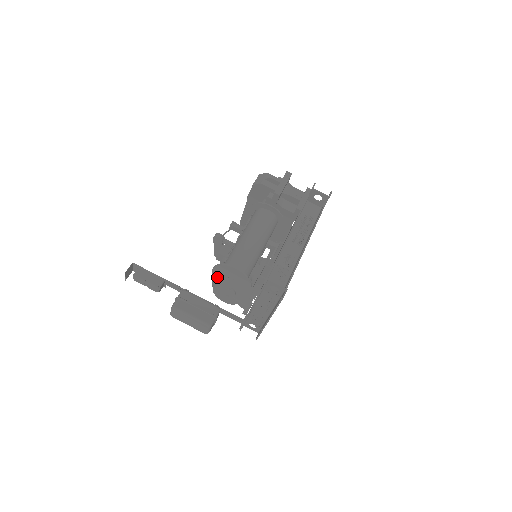
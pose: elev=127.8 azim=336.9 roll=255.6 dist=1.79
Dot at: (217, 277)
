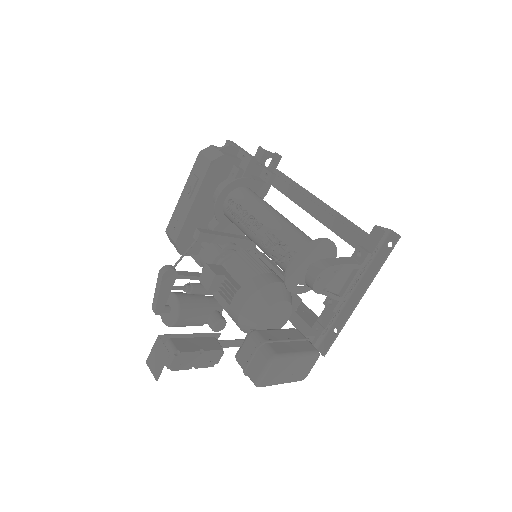
Dot at: (290, 277)
